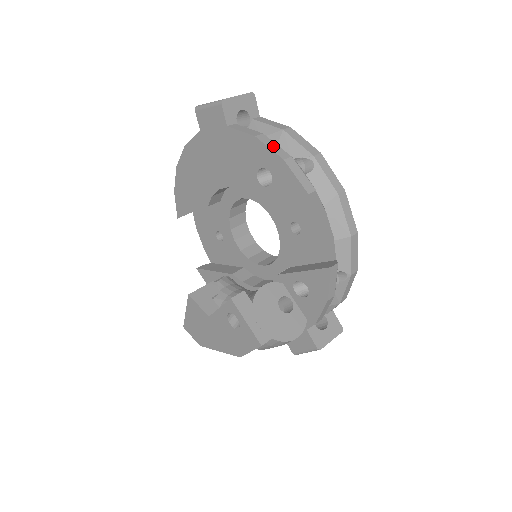
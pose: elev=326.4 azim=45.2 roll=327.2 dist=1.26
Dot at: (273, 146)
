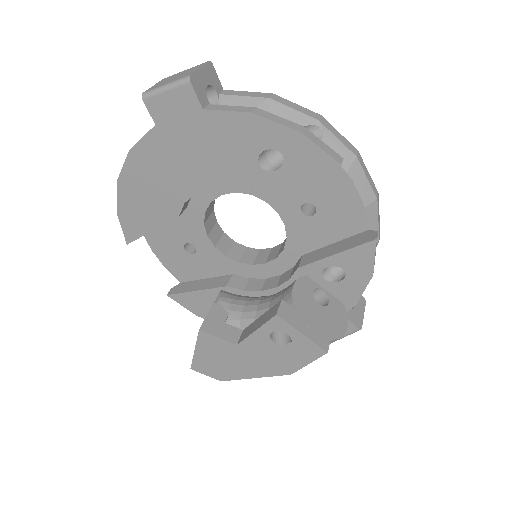
Dot at: (278, 119)
